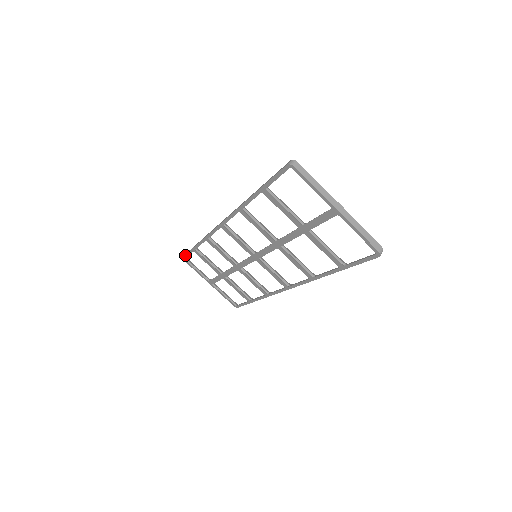
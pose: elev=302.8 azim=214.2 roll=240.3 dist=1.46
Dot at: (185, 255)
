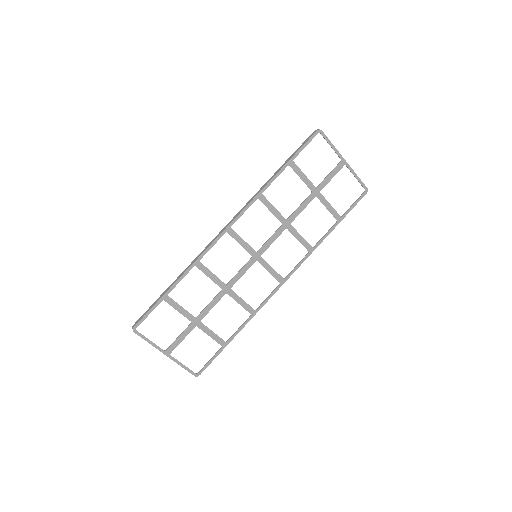
Dot at: (142, 318)
